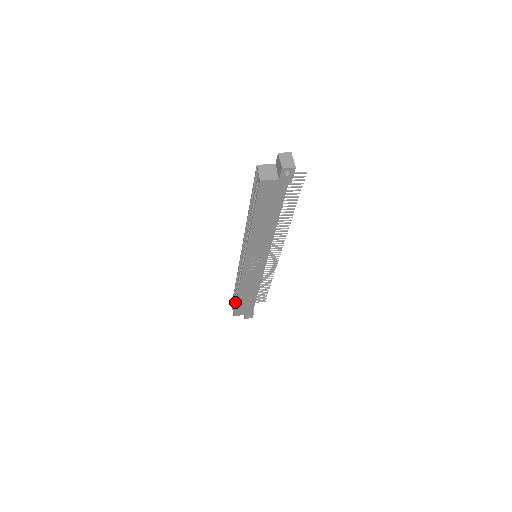
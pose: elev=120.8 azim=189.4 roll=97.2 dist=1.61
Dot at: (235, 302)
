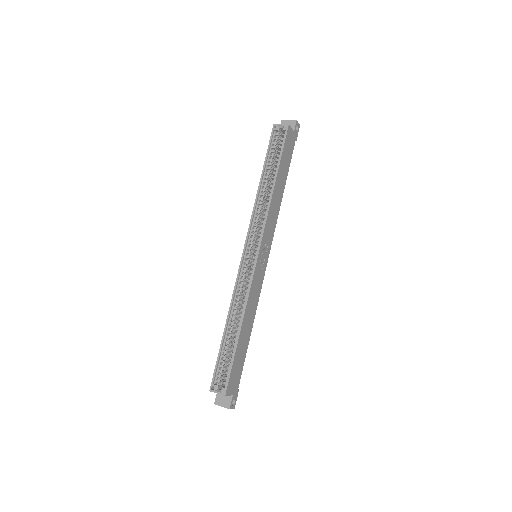
Dot at: (221, 372)
